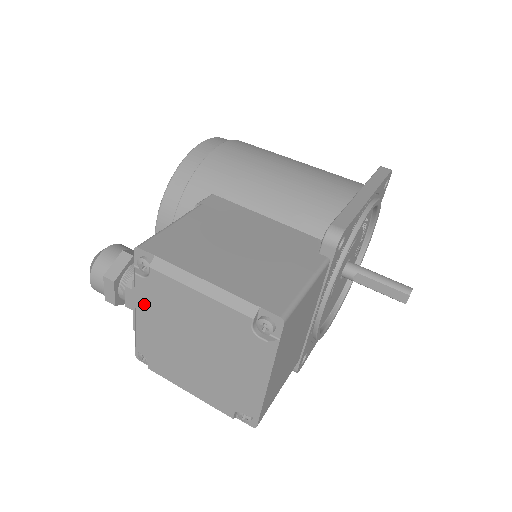
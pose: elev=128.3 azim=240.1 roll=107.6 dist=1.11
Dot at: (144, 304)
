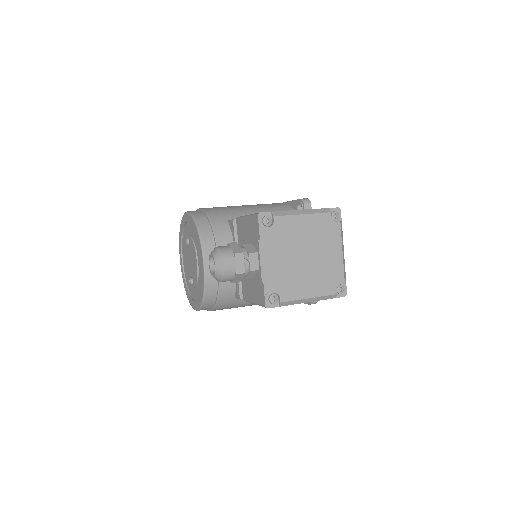
Dot at: (273, 247)
